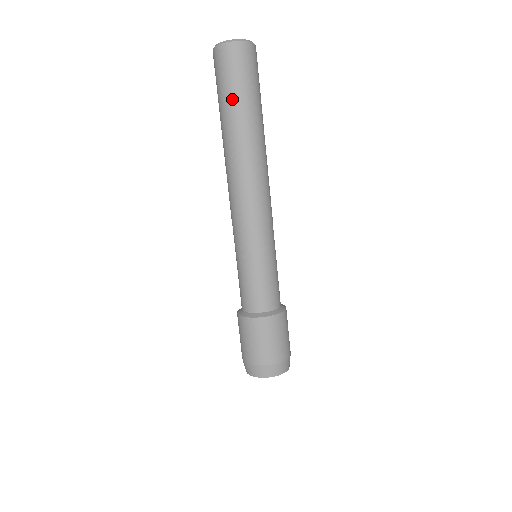
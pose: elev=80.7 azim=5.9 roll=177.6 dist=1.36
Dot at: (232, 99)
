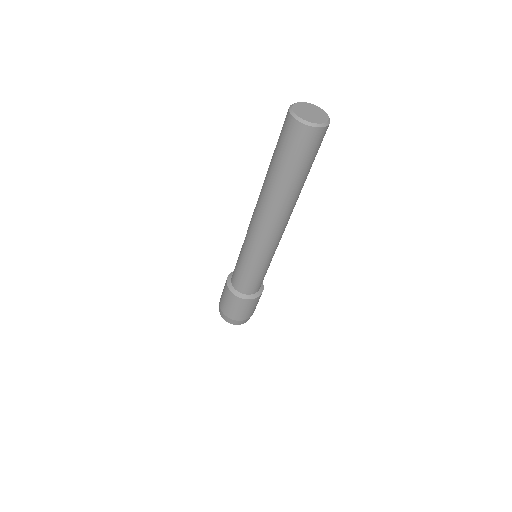
Dot at: (284, 166)
